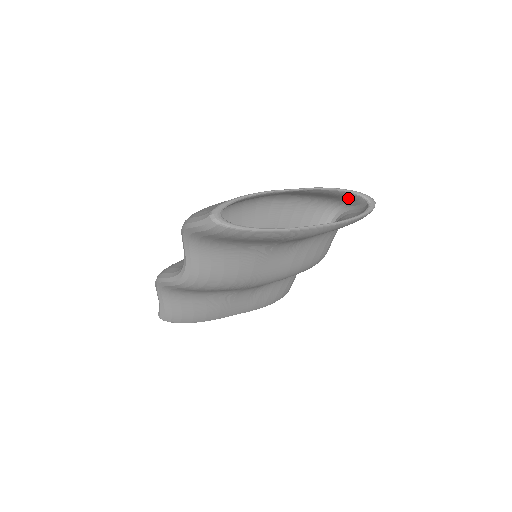
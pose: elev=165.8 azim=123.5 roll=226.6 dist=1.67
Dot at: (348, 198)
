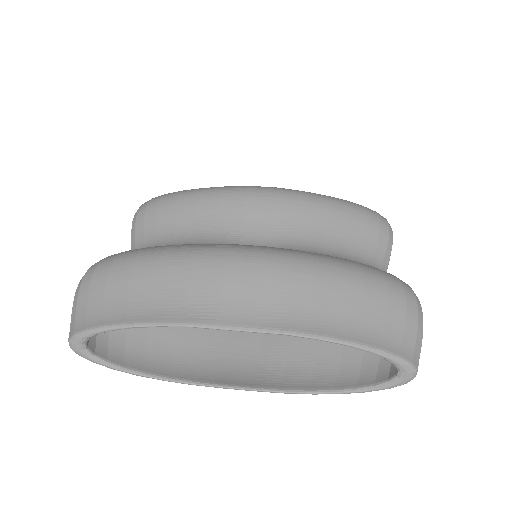
Dot at: (382, 333)
